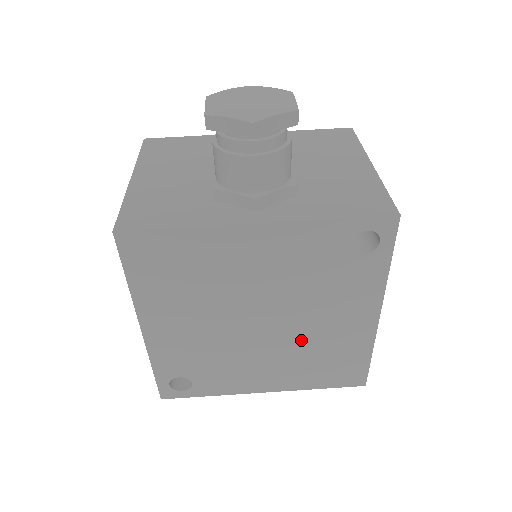
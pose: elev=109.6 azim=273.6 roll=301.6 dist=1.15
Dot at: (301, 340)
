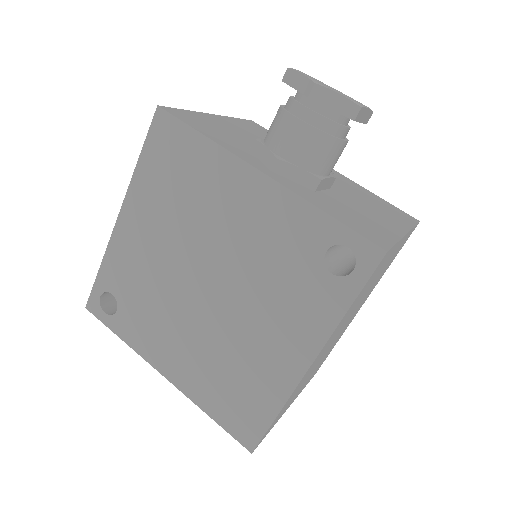
Dot at: (226, 336)
